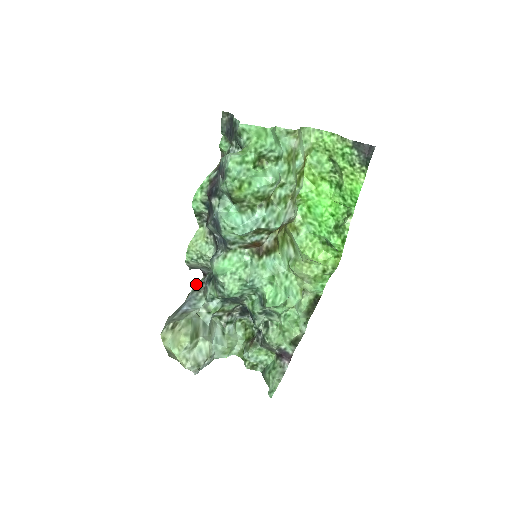
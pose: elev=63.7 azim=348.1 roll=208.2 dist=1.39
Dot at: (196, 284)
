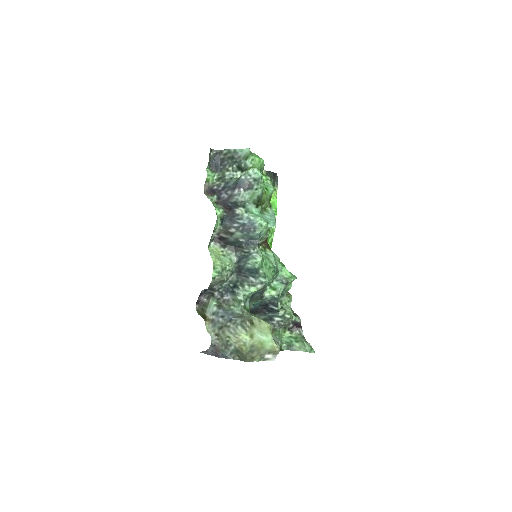
Dot at: (214, 302)
